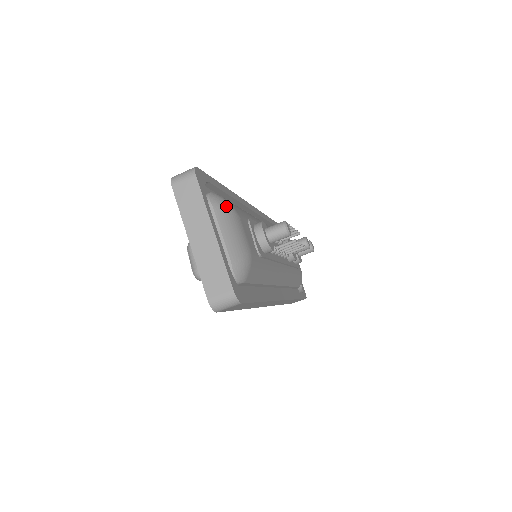
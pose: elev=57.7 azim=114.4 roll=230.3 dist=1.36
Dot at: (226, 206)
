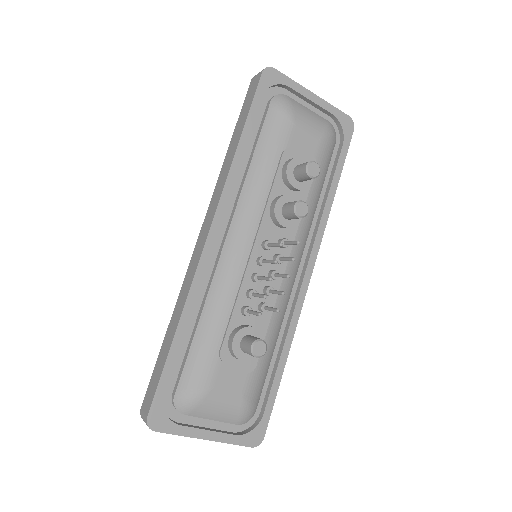
Dot at: (195, 404)
